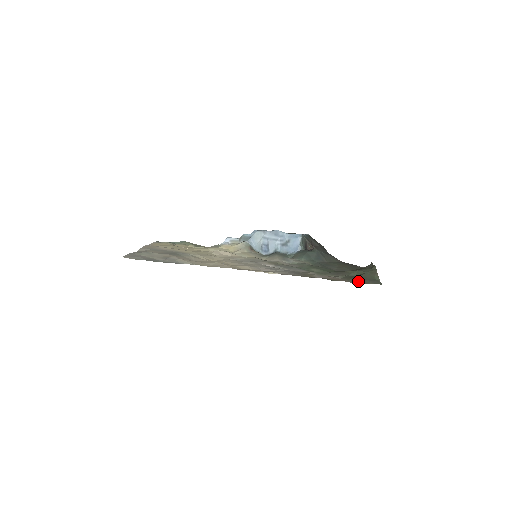
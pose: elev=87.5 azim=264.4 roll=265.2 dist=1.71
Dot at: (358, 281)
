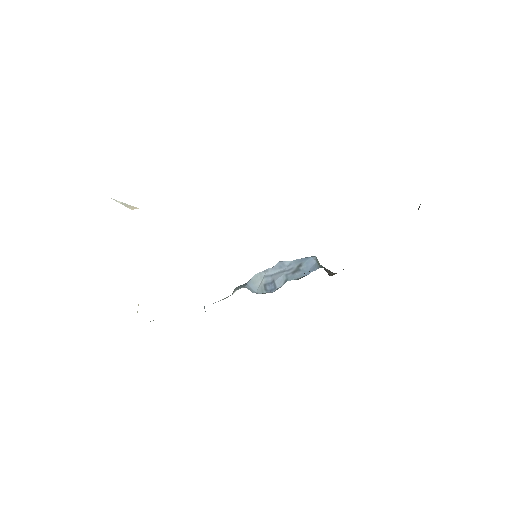
Dot at: occluded
